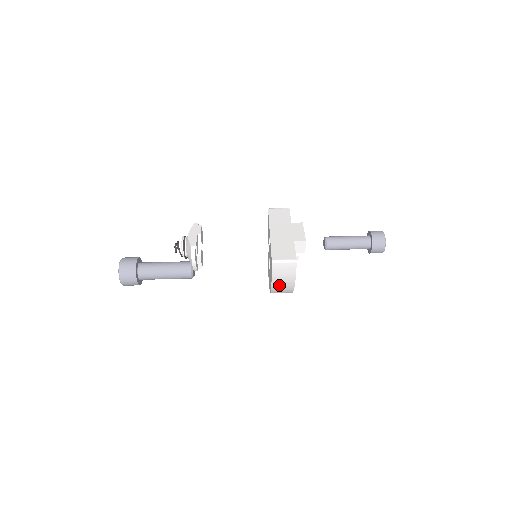
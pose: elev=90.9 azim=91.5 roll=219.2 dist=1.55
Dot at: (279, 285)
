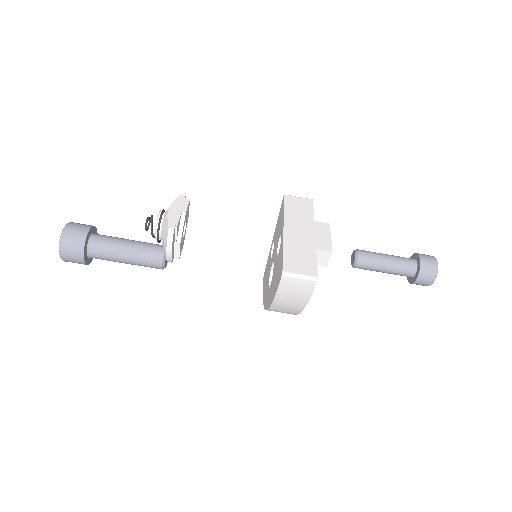
Dot at: (282, 305)
